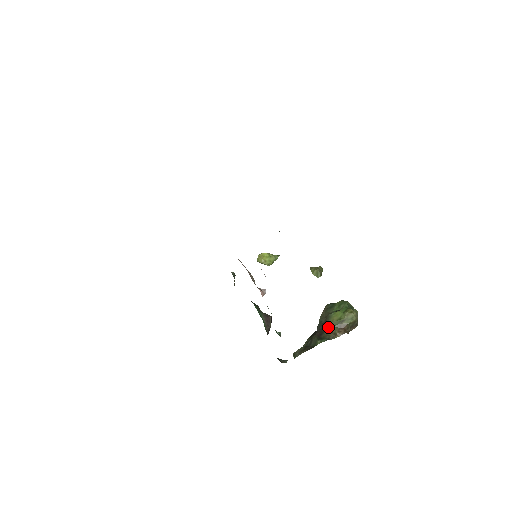
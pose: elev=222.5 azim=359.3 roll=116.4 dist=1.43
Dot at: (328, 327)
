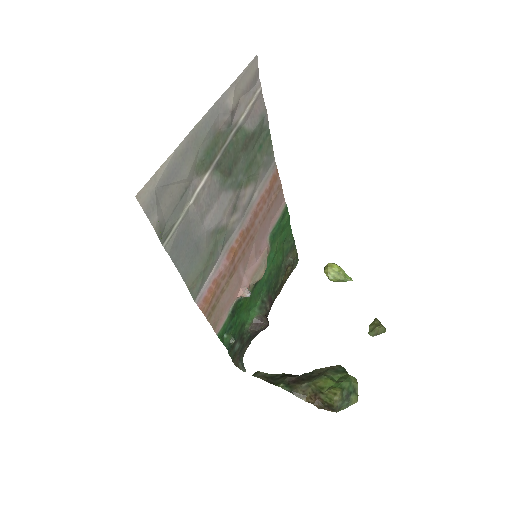
Dot at: (306, 383)
